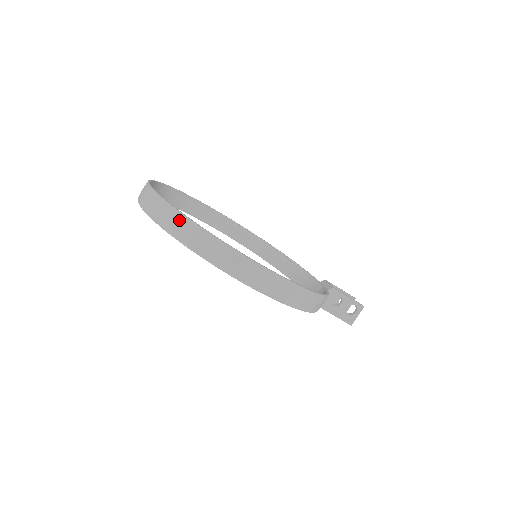
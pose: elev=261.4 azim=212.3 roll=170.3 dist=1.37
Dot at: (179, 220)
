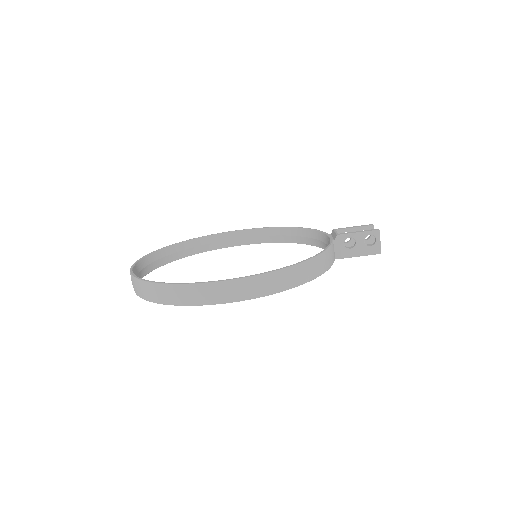
Dot at: (151, 288)
